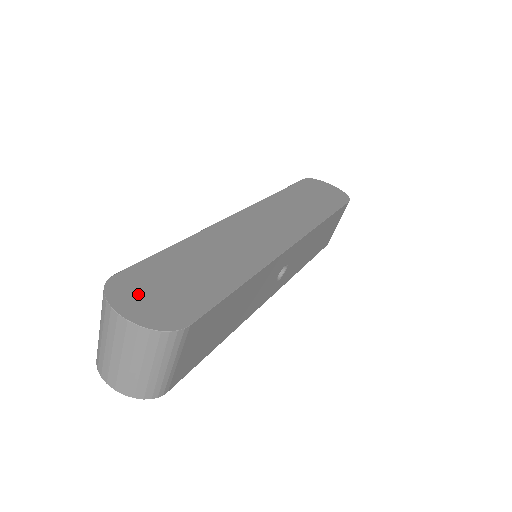
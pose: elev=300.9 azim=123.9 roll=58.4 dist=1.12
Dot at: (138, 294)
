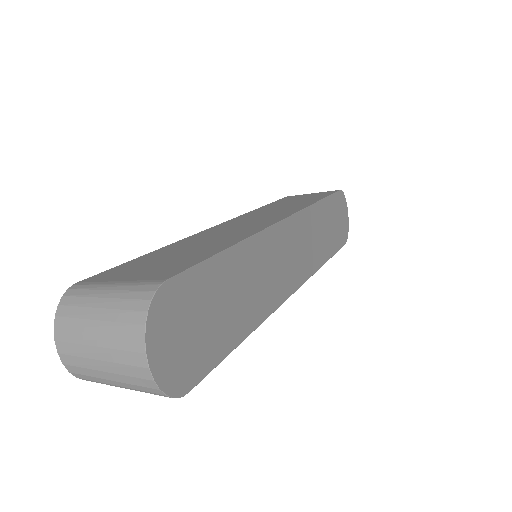
Dot at: (173, 325)
